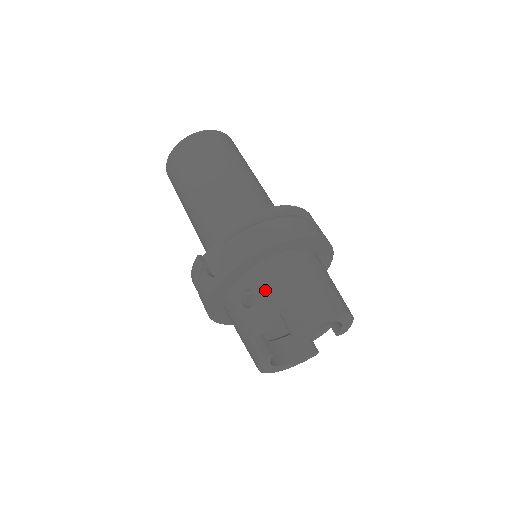
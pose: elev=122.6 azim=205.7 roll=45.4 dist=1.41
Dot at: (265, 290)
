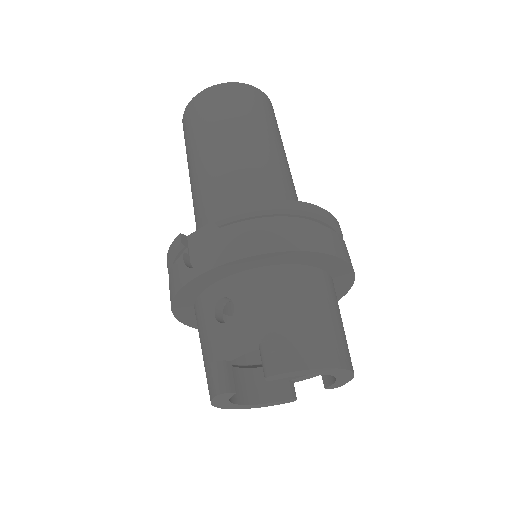
Dot at: (250, 307)
